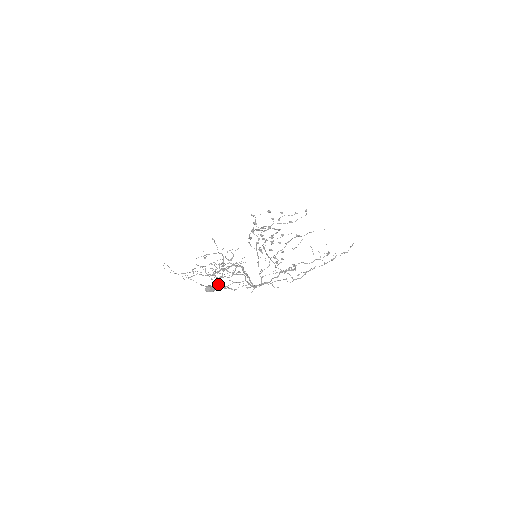
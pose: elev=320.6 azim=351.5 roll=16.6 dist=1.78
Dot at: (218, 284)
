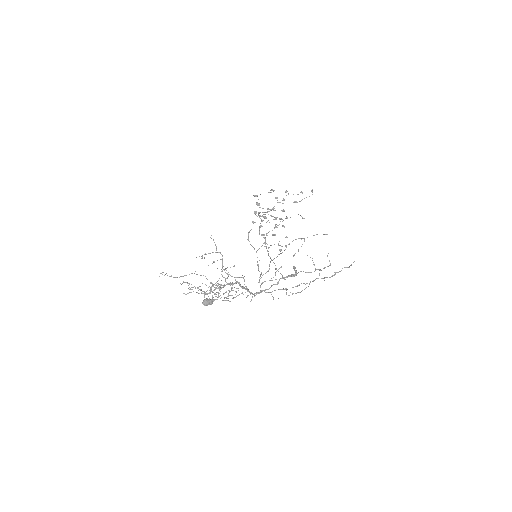
Dot at: occluded
